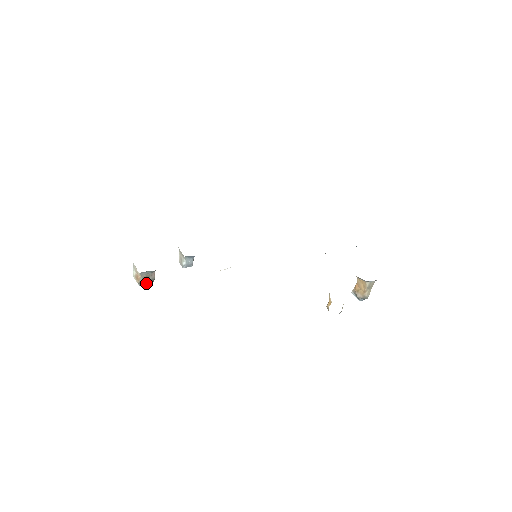
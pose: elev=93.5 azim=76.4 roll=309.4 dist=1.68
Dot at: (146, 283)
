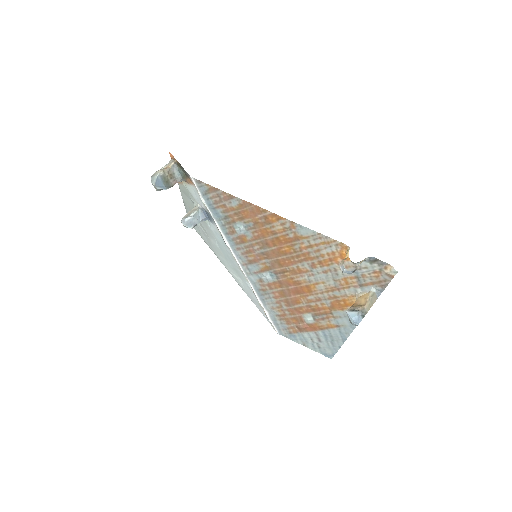
Dot at: (163, 181)
